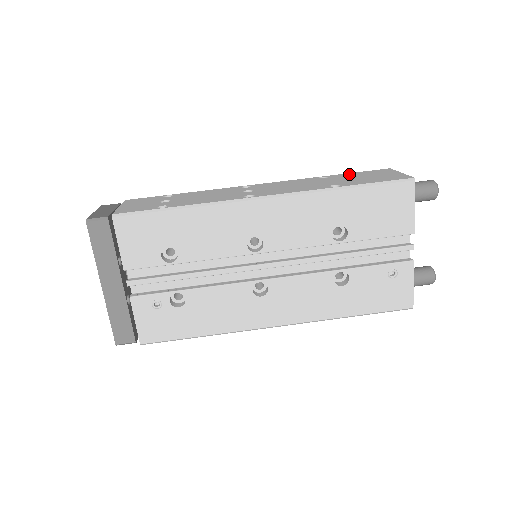
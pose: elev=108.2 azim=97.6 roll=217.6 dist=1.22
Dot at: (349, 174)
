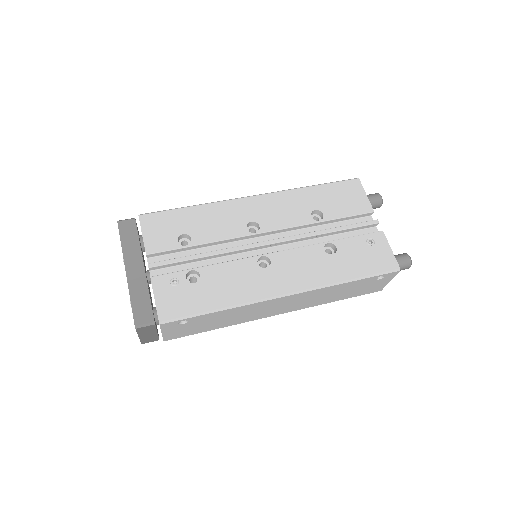
Dot at: occluded
